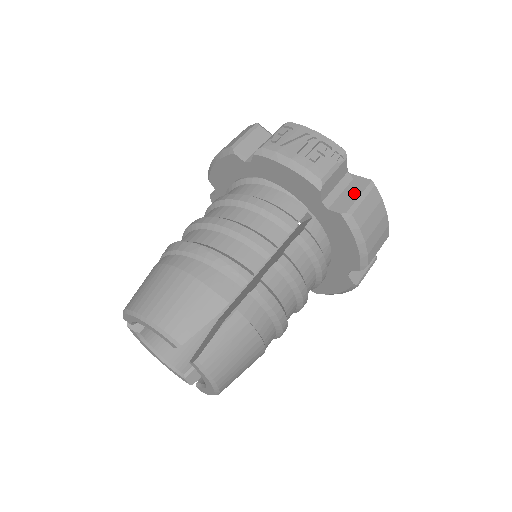
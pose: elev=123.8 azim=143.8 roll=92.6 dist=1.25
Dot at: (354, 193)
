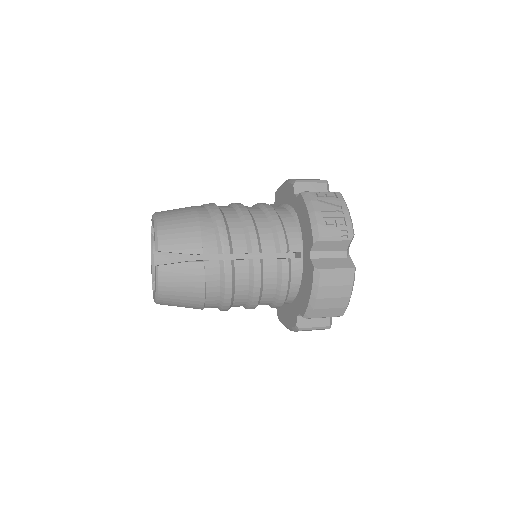
Dot at: (336, 264)
